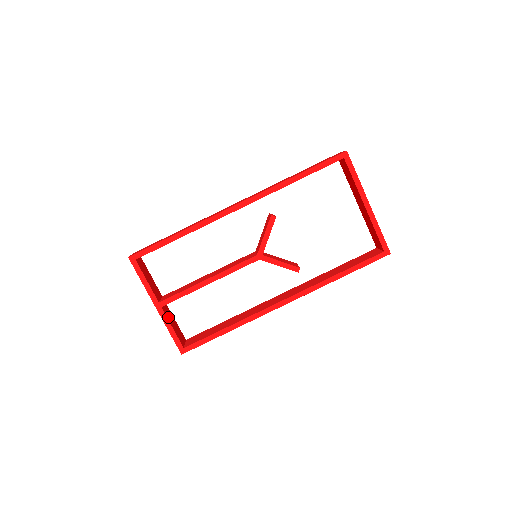
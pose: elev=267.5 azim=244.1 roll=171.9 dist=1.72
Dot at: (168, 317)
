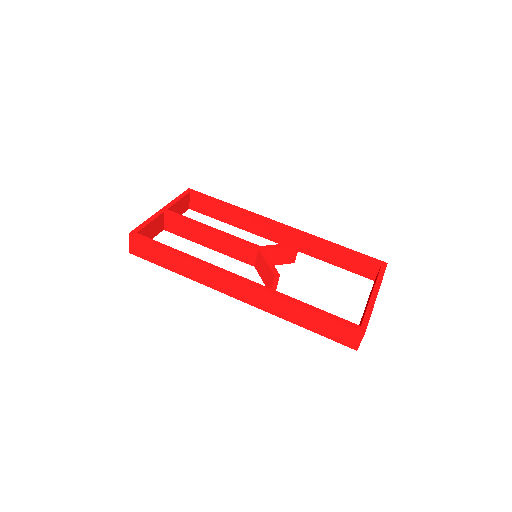
Dot at: (157, 221)
